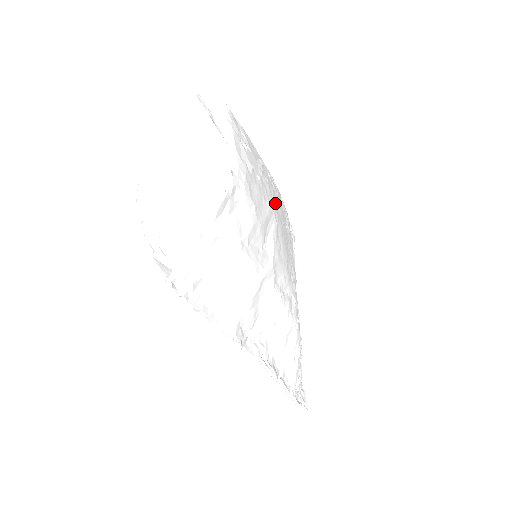
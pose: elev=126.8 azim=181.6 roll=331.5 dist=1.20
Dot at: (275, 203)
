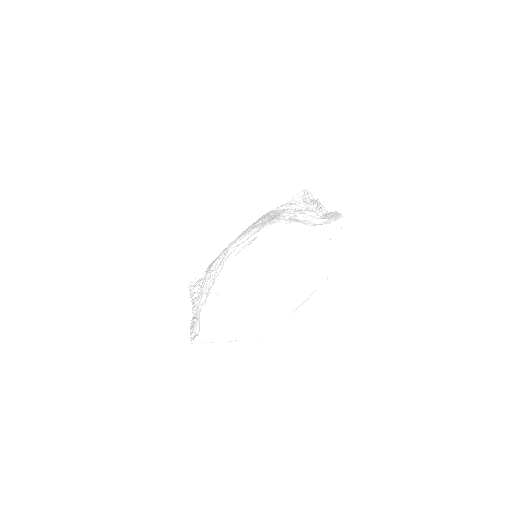
Dot at: occluded
